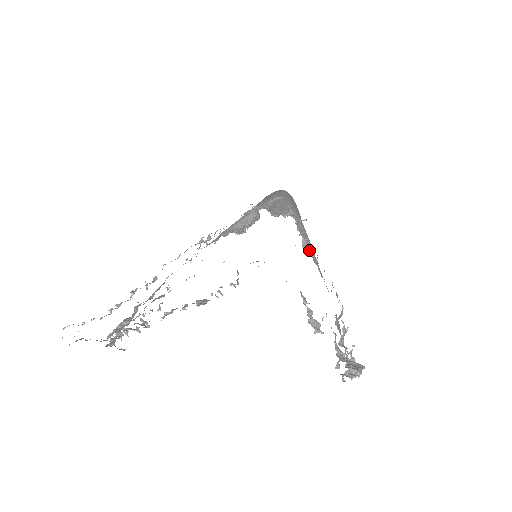
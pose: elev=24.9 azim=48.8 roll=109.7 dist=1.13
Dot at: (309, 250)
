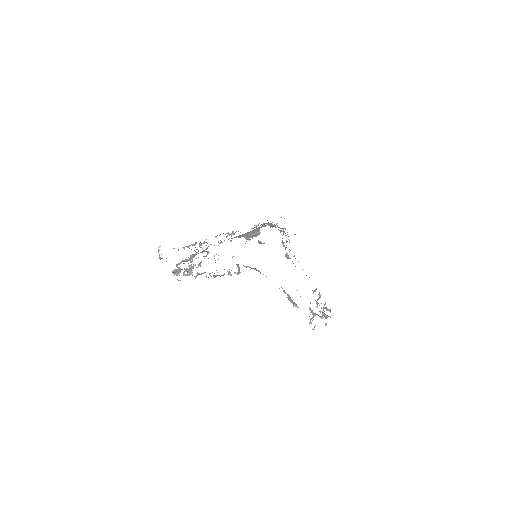
Dot at: occluded
